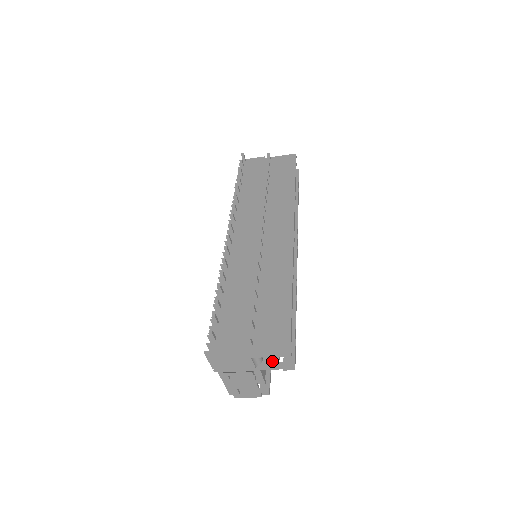
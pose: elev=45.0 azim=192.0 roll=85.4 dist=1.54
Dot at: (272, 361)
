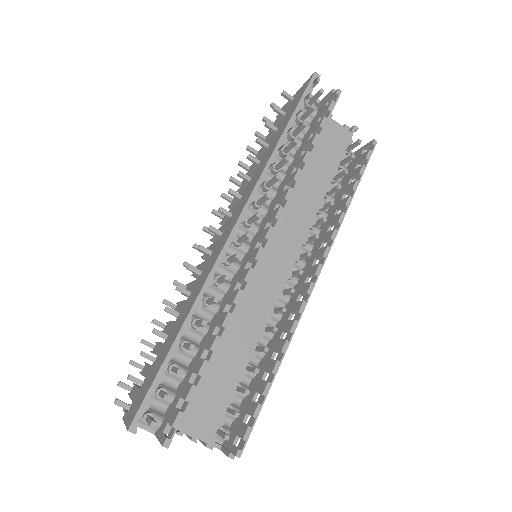
Dot at: (162, 429)
